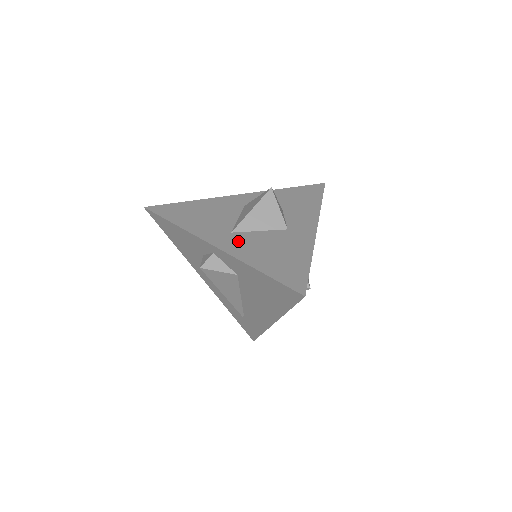
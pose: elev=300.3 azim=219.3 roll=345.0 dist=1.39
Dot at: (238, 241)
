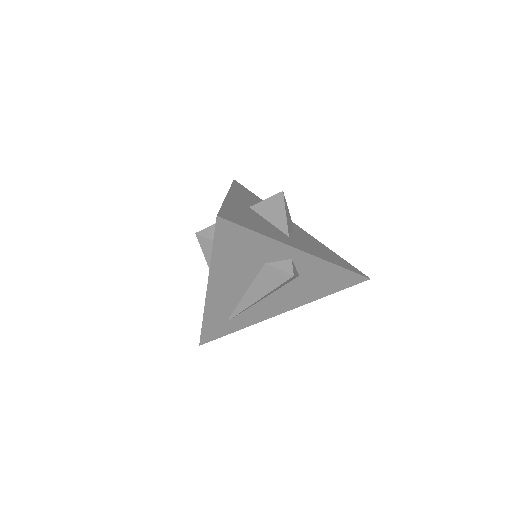
Dot at: (303, 244)
